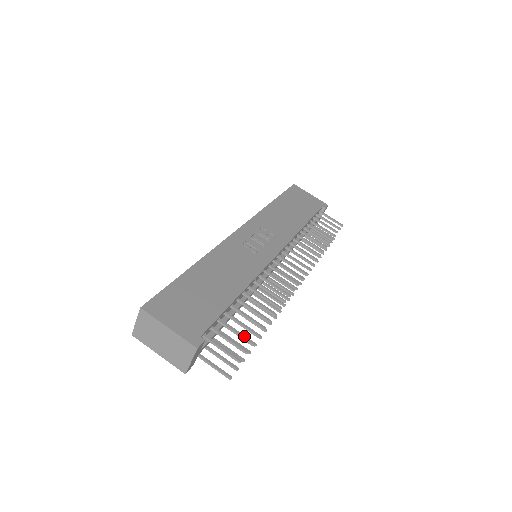
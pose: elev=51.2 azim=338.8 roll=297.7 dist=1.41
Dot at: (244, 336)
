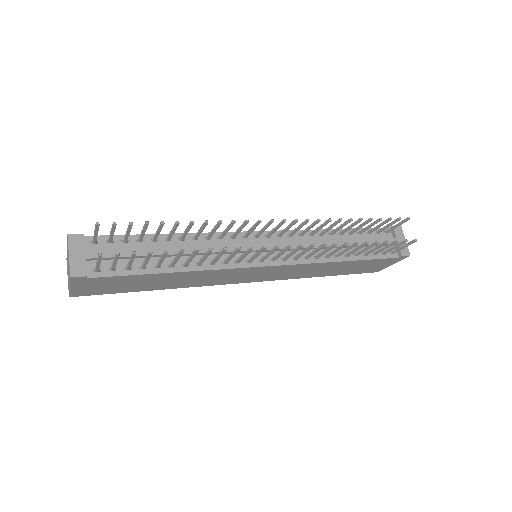
Dot at: (130, 227)
